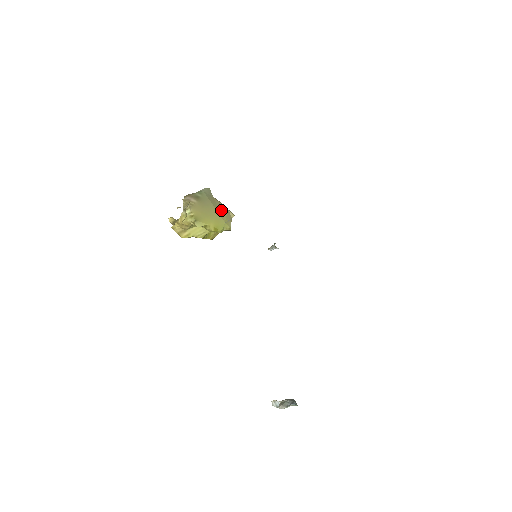
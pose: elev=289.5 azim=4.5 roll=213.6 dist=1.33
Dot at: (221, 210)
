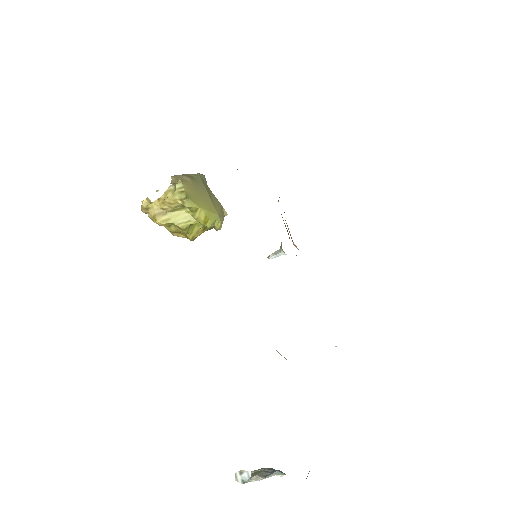
Dot at: (215, 202)
